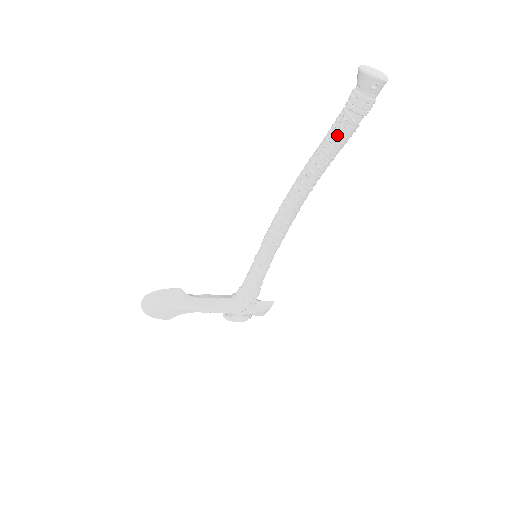
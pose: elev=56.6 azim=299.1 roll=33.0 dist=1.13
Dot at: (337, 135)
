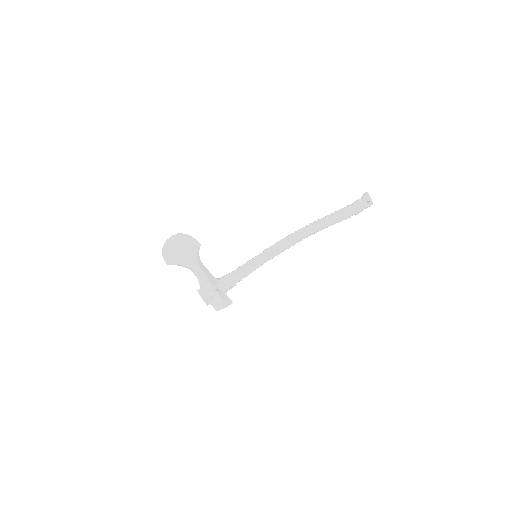
Dot at: (342, 213)
